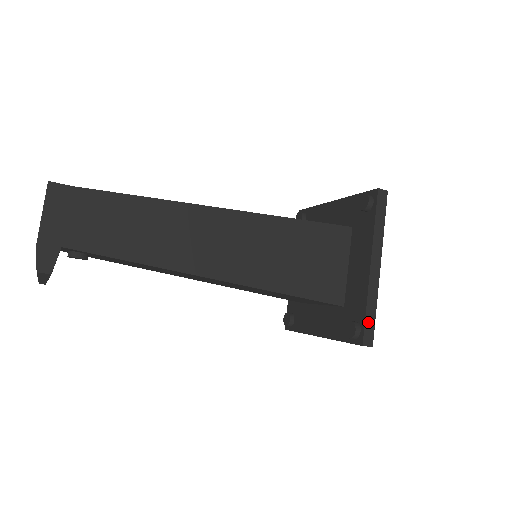
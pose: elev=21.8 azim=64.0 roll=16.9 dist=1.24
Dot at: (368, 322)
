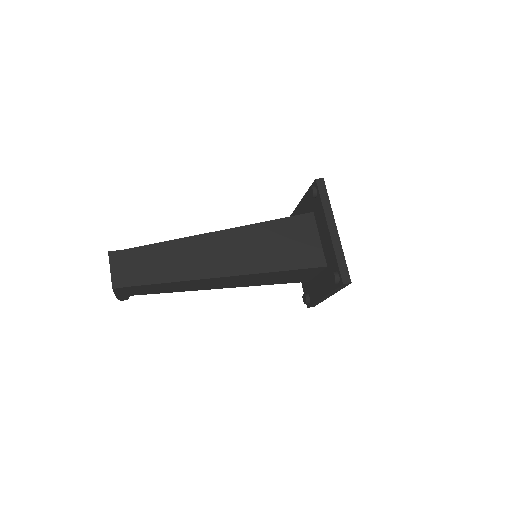
Dot at: occluded
